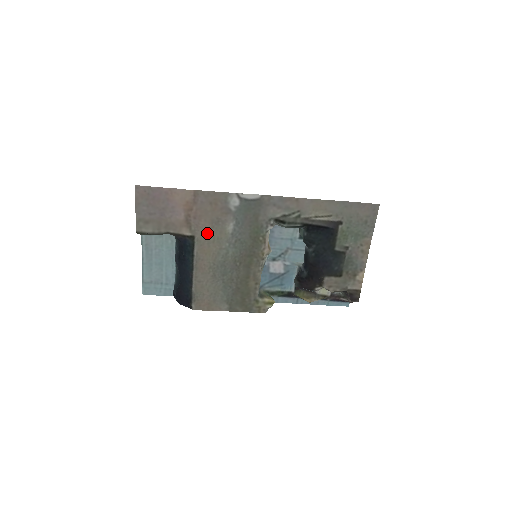
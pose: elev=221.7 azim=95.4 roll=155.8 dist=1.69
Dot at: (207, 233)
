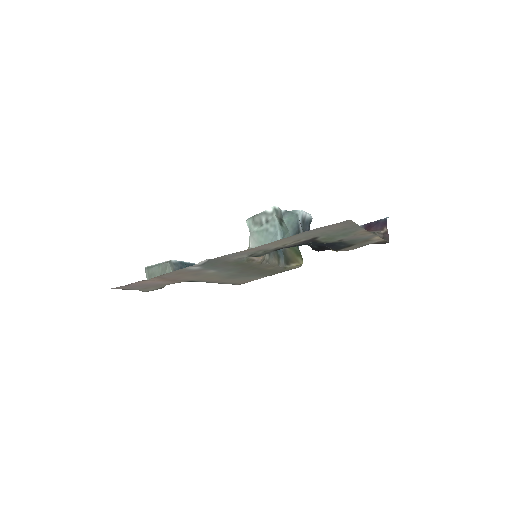
Dot at: (197, 278)
